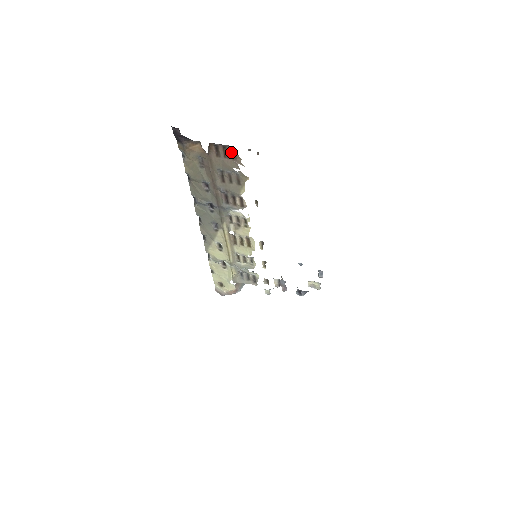
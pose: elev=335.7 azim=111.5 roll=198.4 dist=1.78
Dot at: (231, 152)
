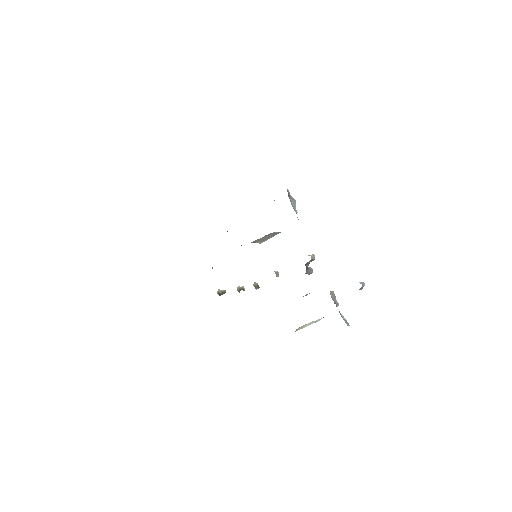
Dot at: occluded
